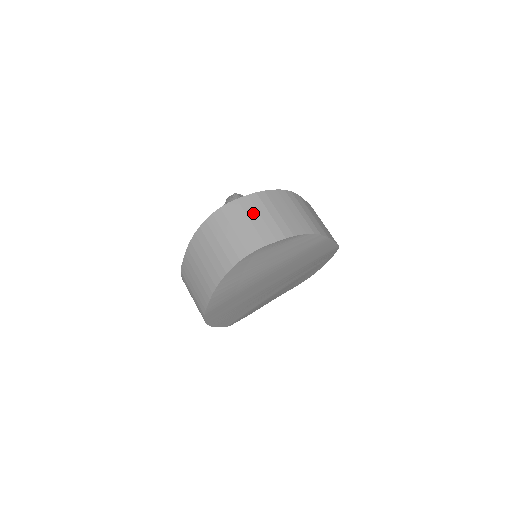
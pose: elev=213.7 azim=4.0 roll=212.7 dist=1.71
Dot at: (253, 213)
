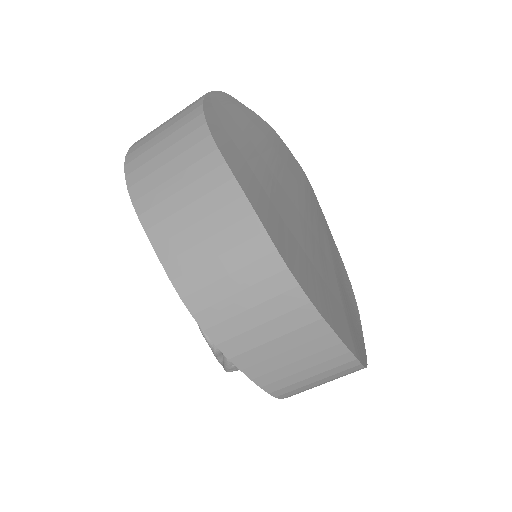
Dot at: occluded
